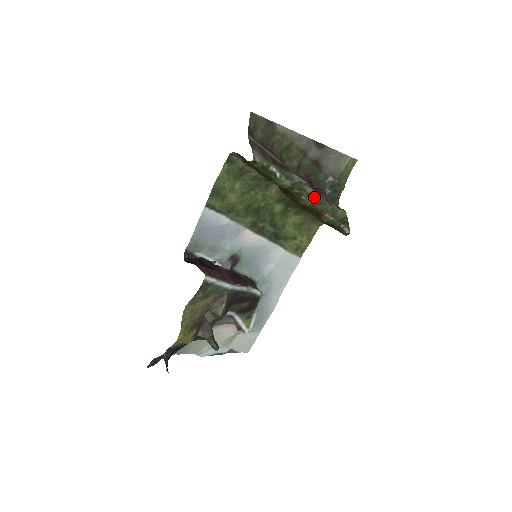
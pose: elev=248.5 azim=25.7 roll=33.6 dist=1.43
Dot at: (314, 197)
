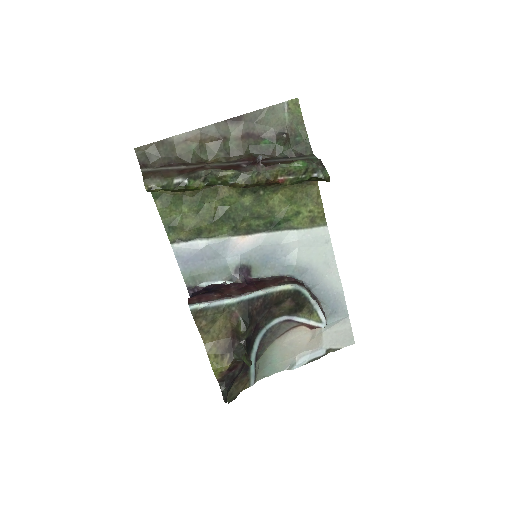
Dot at: (244, 174)
